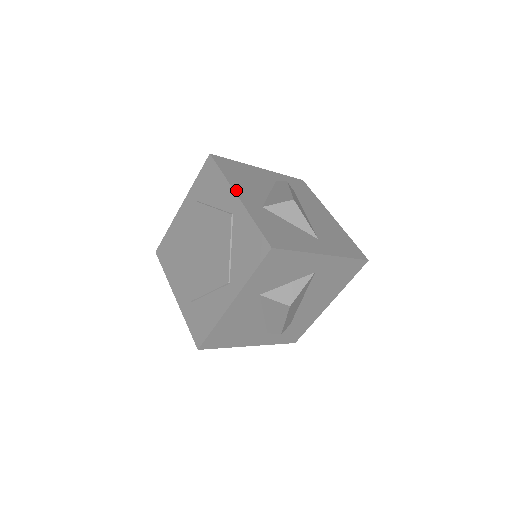
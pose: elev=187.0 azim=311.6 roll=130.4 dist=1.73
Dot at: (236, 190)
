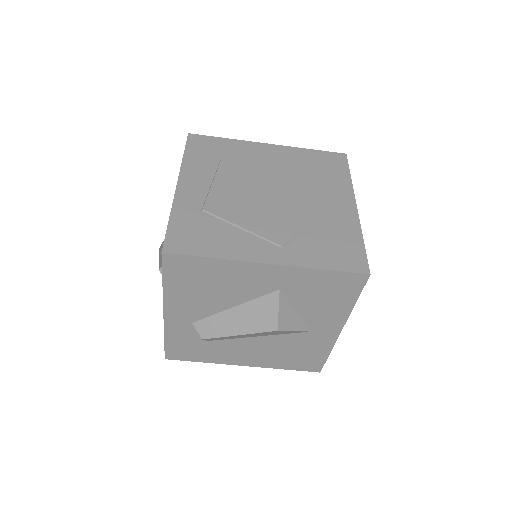
Dot at: occluded
